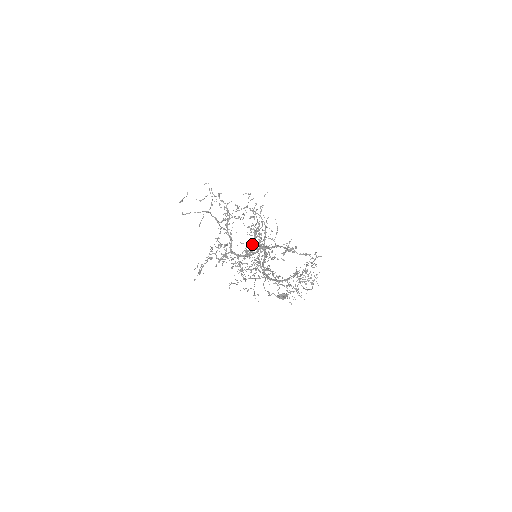
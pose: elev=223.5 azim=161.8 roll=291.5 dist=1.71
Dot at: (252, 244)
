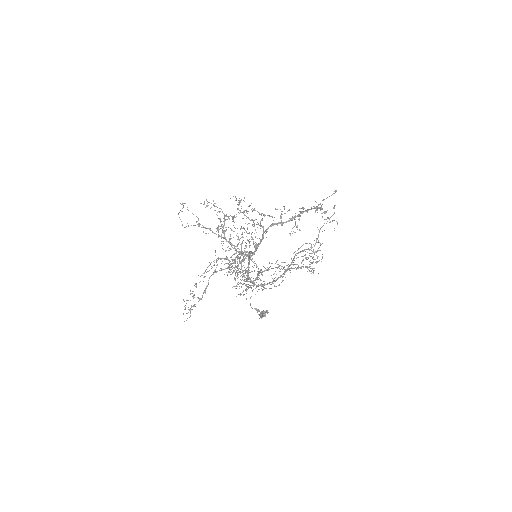
Dot at: (264, 232)
